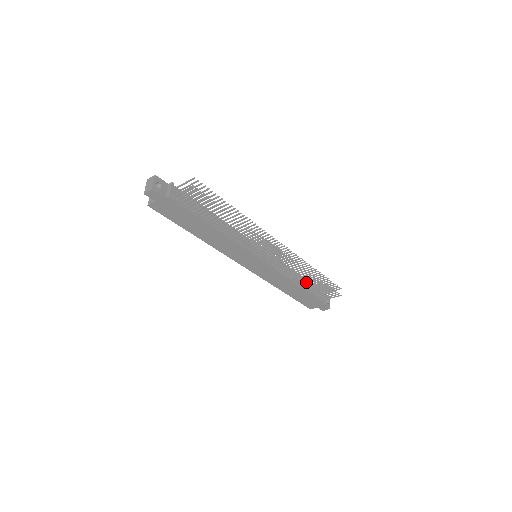
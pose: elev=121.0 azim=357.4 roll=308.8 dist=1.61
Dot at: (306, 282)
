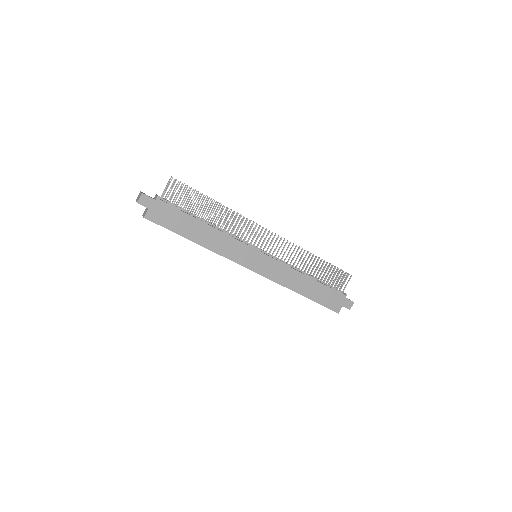
Dot at: occluded
